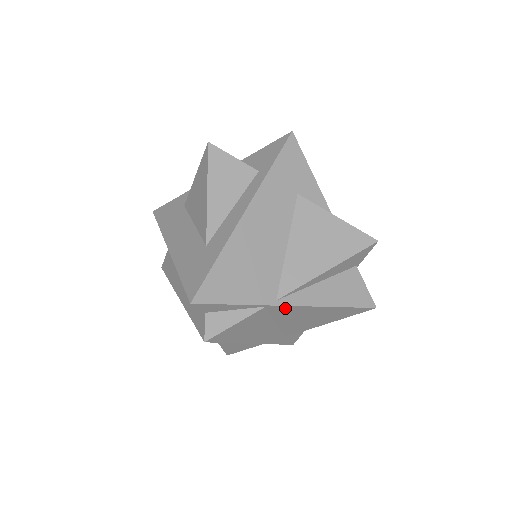
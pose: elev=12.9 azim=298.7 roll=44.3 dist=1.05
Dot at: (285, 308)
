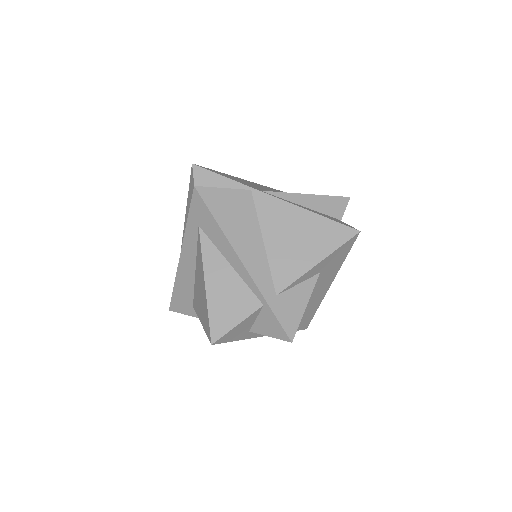
Dot at: (268, 201)
